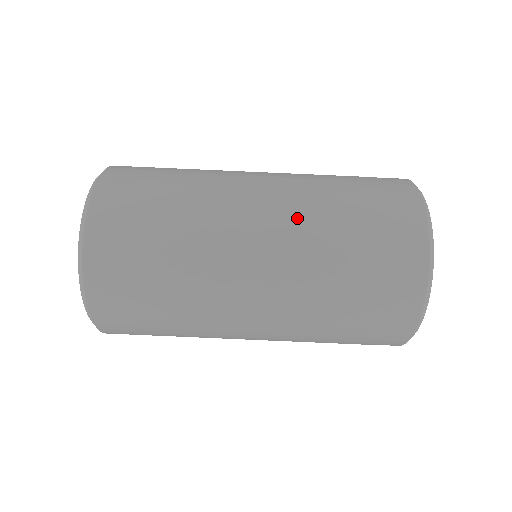
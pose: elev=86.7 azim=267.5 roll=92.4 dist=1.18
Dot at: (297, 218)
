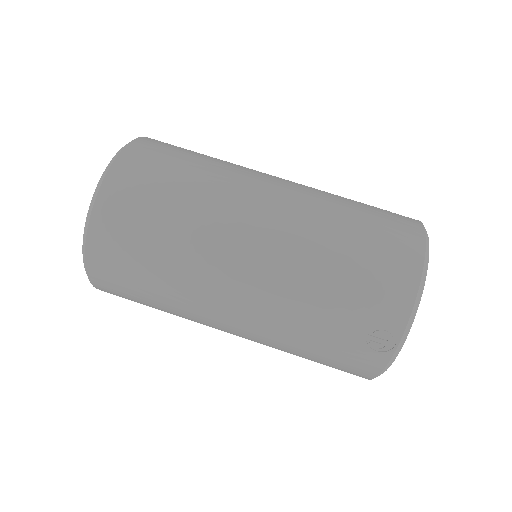
Dot at: occluded
